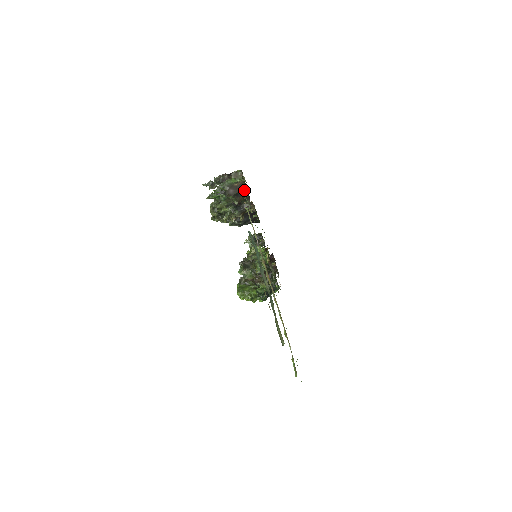
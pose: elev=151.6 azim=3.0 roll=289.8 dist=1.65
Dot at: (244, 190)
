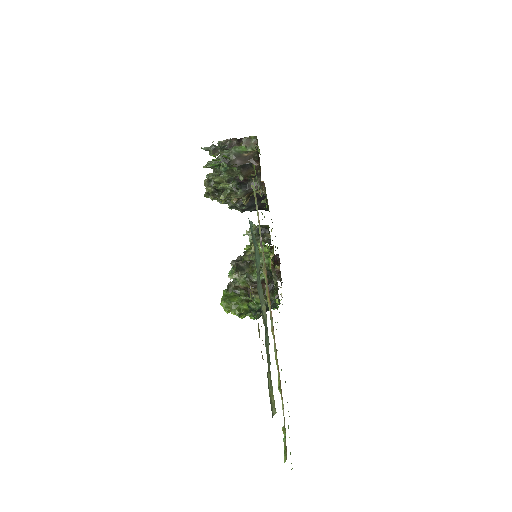
Dot at: (255, 164)
